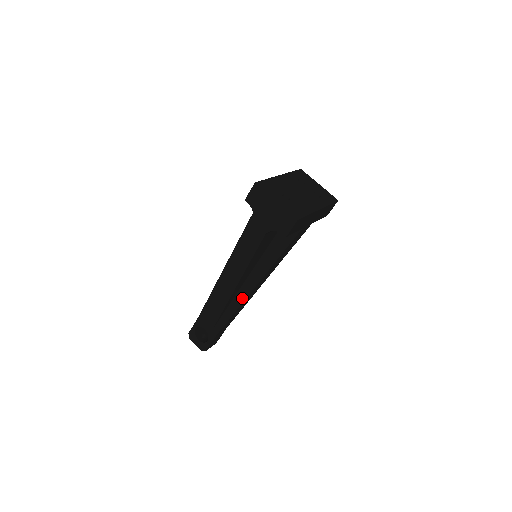
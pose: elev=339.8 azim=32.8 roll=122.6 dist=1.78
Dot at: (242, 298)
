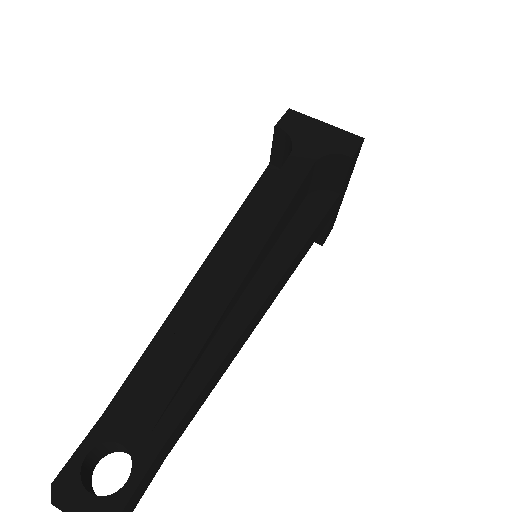
Dot at: (241, 323)
